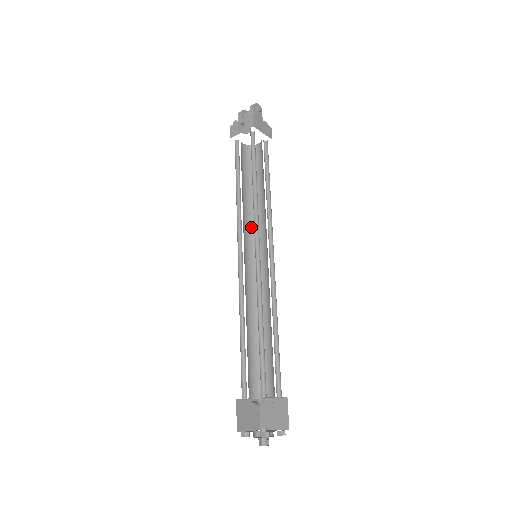
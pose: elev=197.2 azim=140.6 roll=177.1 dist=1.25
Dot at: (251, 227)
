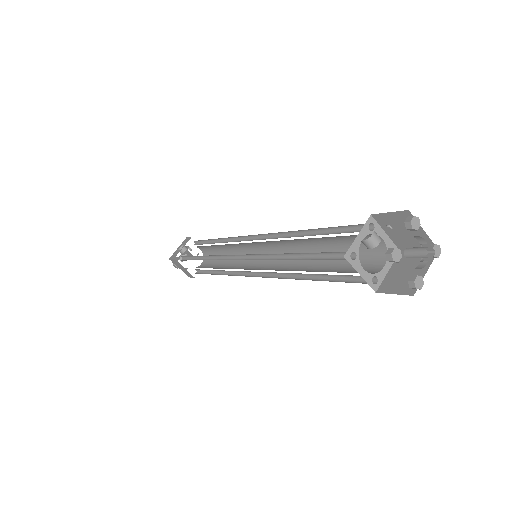
Dot at: occluded
